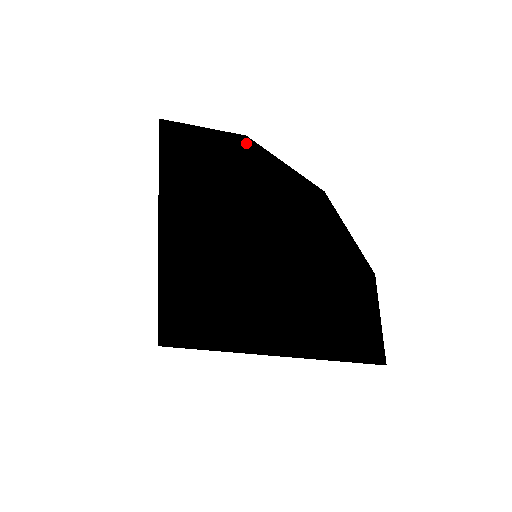
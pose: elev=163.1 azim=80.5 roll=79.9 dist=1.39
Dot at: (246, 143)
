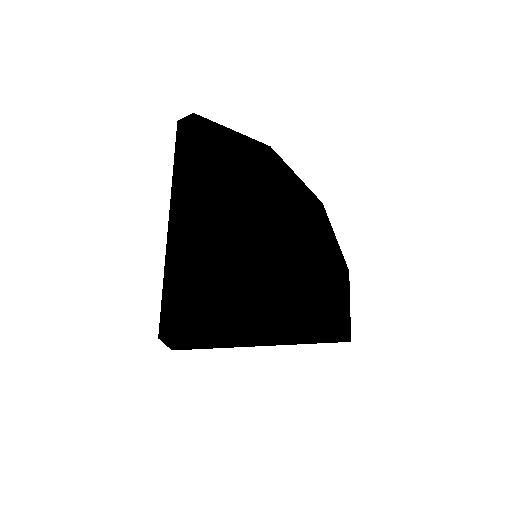
Dot at: (270, 153)
